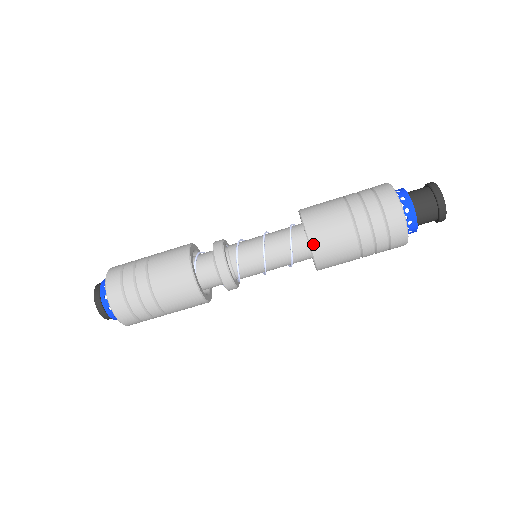
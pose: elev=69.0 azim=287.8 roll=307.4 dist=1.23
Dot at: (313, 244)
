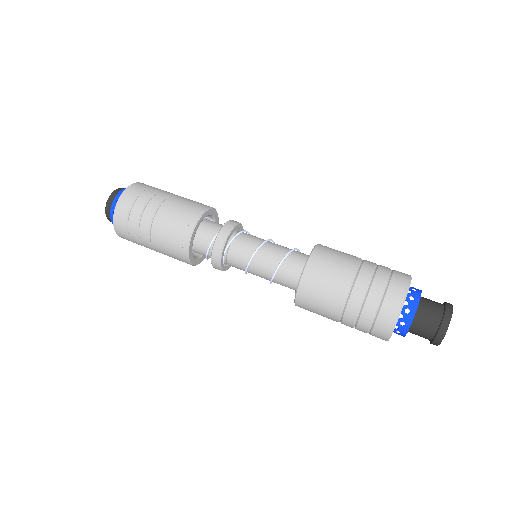
Dot at: (322, 245)
